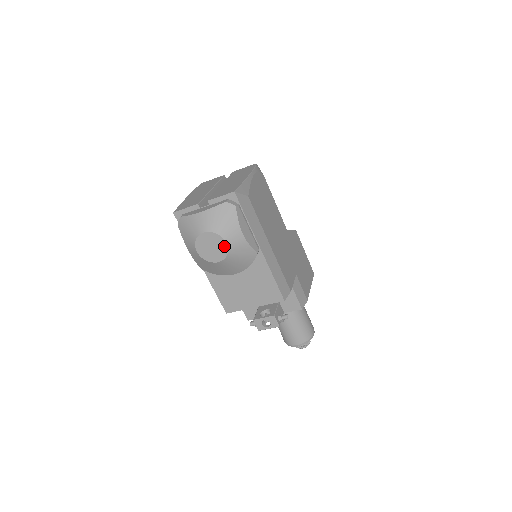
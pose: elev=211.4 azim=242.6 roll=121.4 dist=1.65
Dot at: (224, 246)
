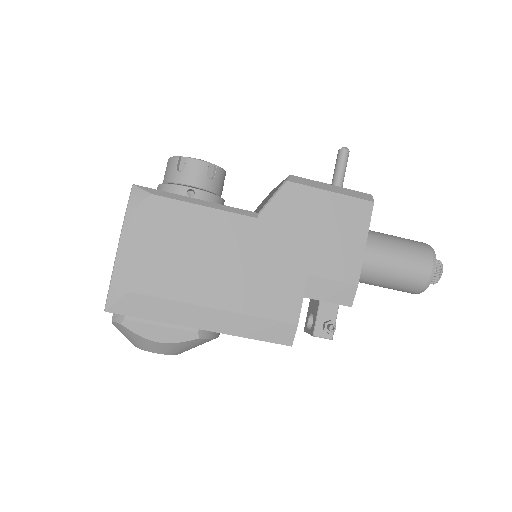
Dot at: (160, 353)
